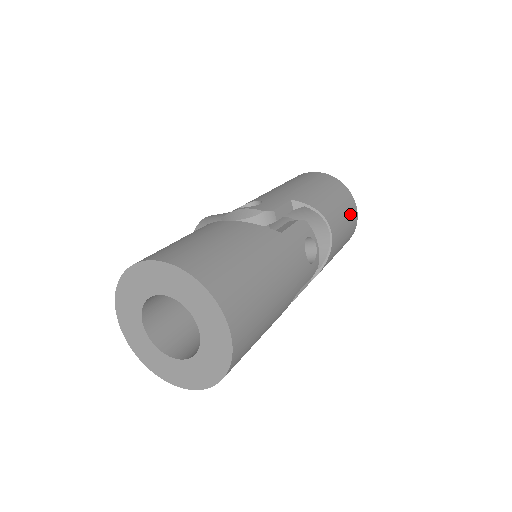
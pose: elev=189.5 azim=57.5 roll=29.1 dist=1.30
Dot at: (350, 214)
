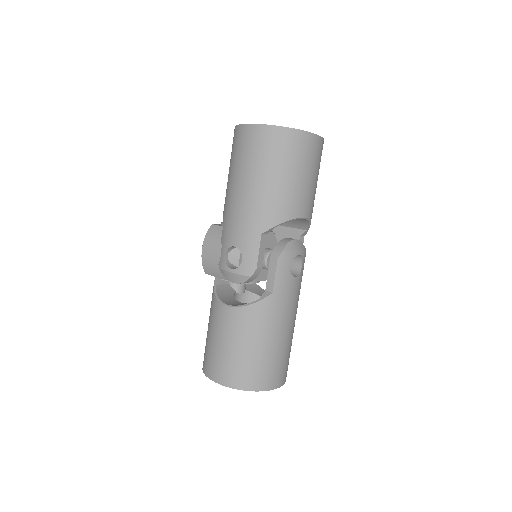
Dot at: (314, 159)
